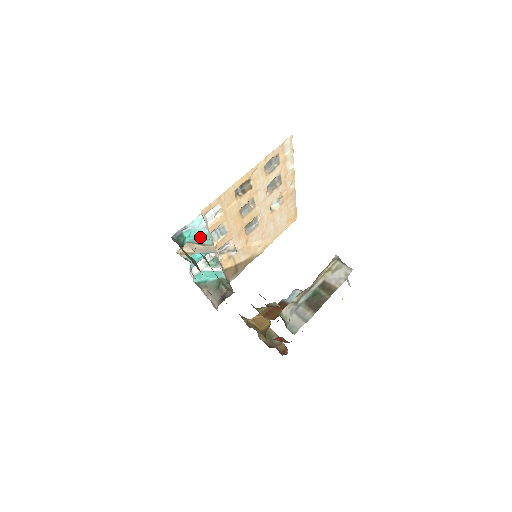
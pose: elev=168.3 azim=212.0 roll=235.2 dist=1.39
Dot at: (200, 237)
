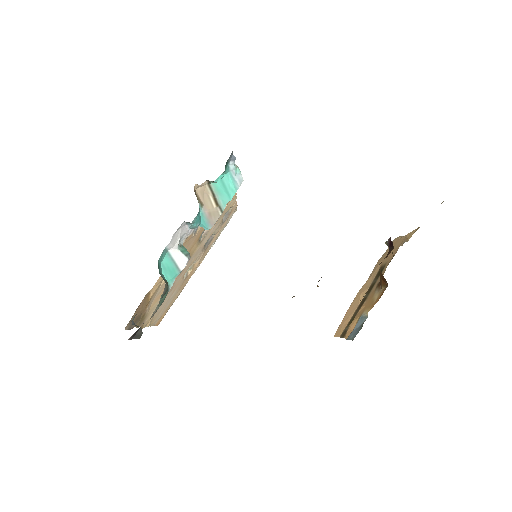
Dot at: (226, 189)
